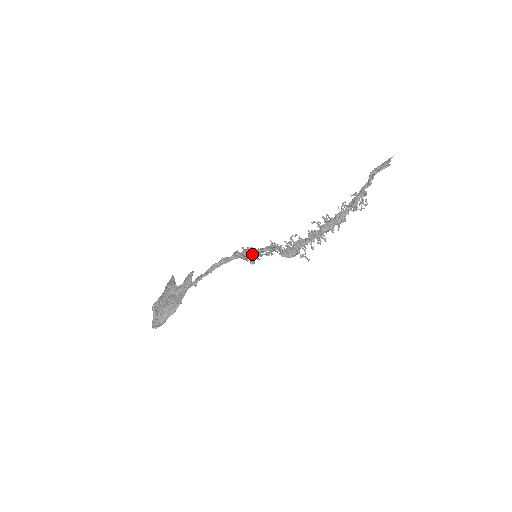
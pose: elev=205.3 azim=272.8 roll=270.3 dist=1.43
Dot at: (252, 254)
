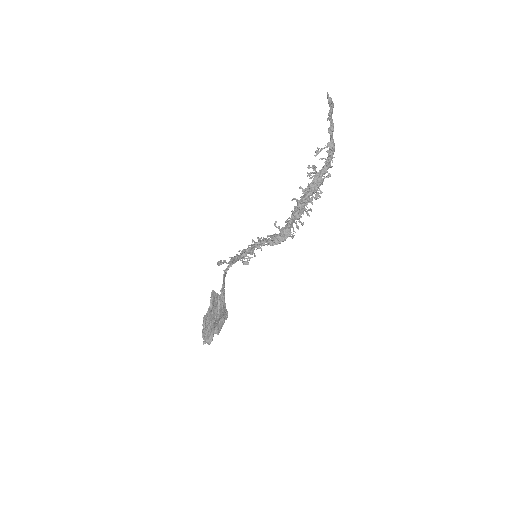
Dot at: (236, 257)
